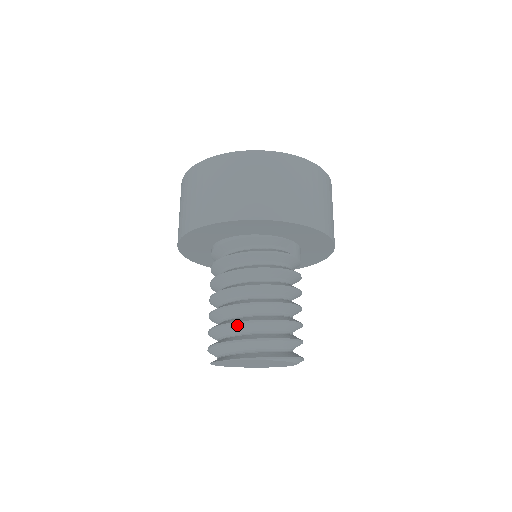
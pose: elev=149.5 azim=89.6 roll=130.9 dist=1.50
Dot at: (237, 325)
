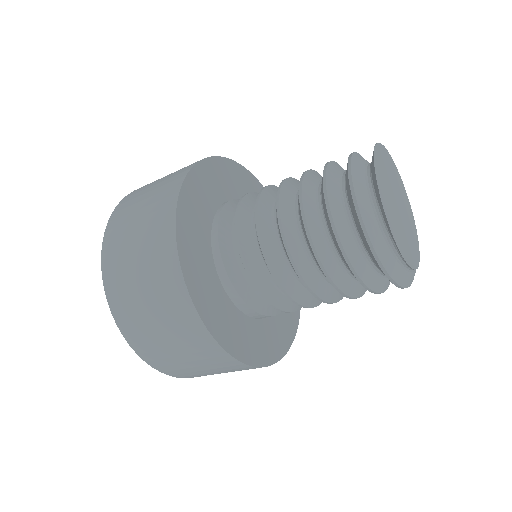
Dot at: (333, 163)
